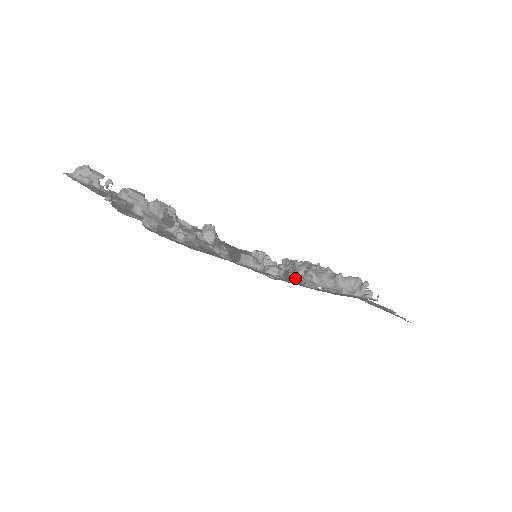
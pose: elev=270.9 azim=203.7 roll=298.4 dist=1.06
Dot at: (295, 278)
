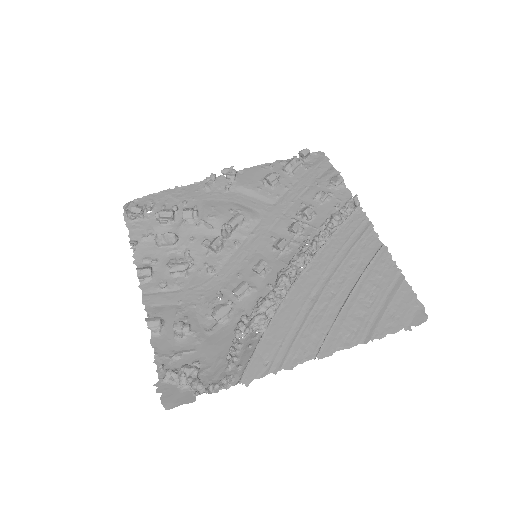
Dot at: (166, 373)
